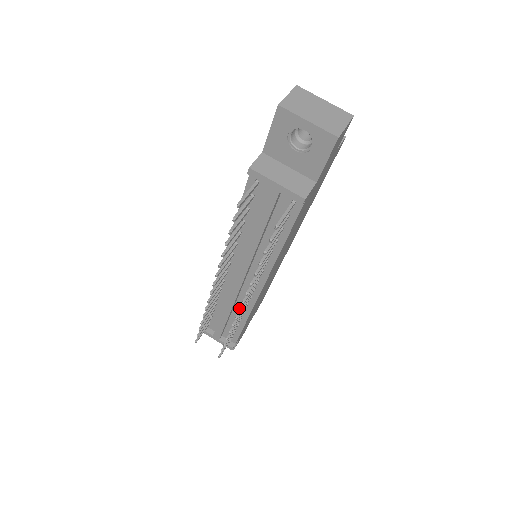
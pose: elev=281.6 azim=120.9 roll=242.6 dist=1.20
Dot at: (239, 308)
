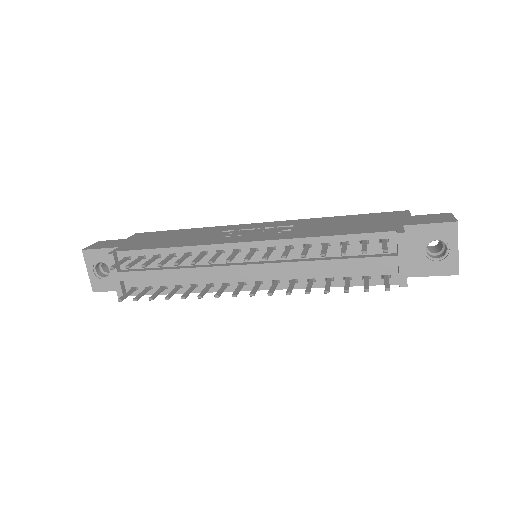
Dot at: (236, 294)
